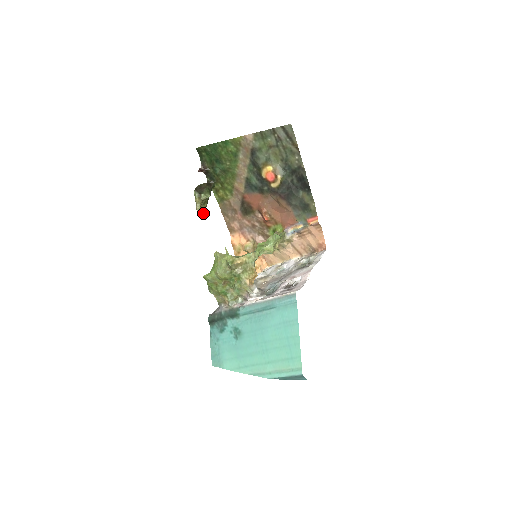
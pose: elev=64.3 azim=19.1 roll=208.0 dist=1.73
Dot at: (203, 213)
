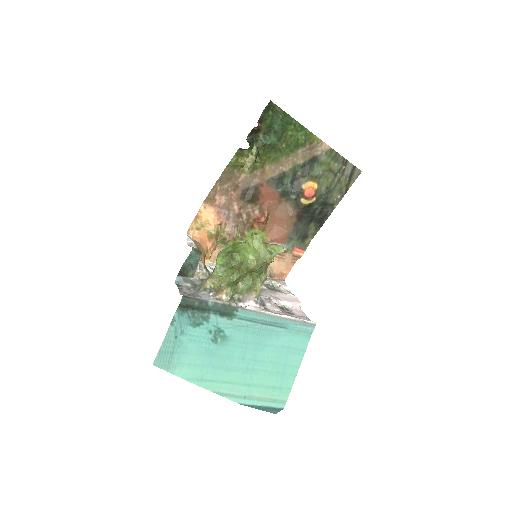
Dot at: occluded
